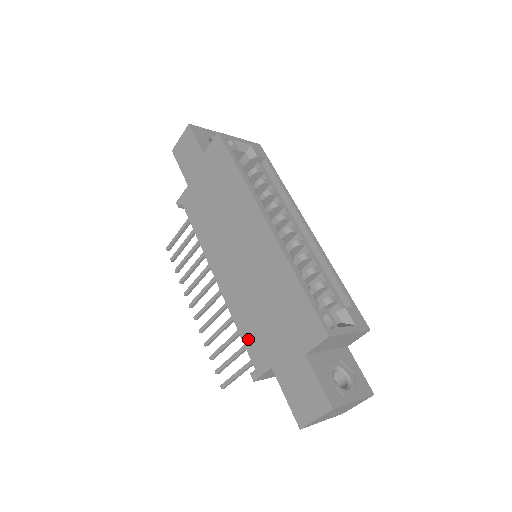
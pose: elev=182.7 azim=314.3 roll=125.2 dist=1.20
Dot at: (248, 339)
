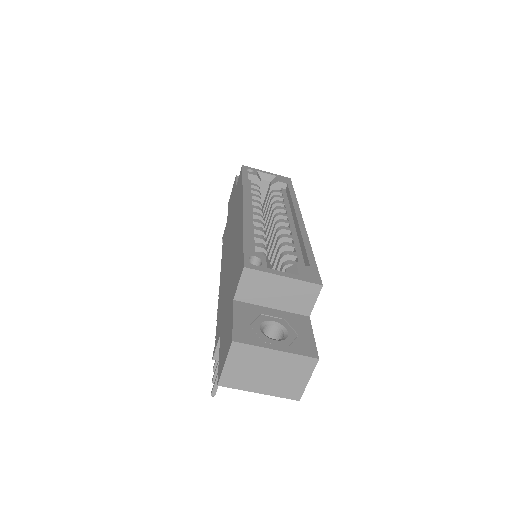
Dot at: (218, 319)
